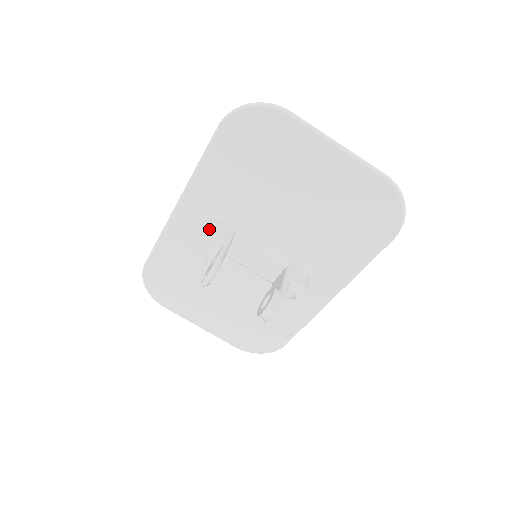
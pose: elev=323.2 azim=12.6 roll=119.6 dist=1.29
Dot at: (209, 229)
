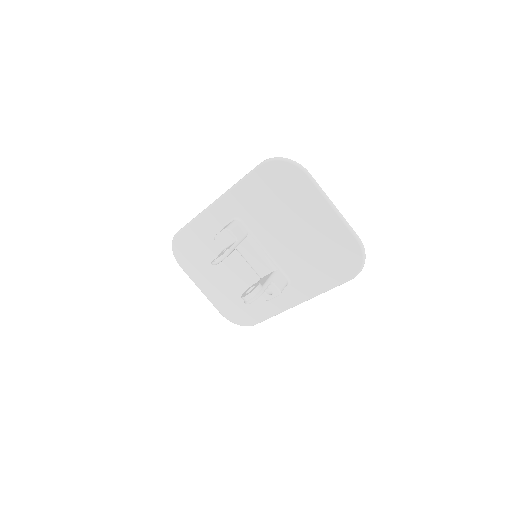
Dot at: (230, 227)
